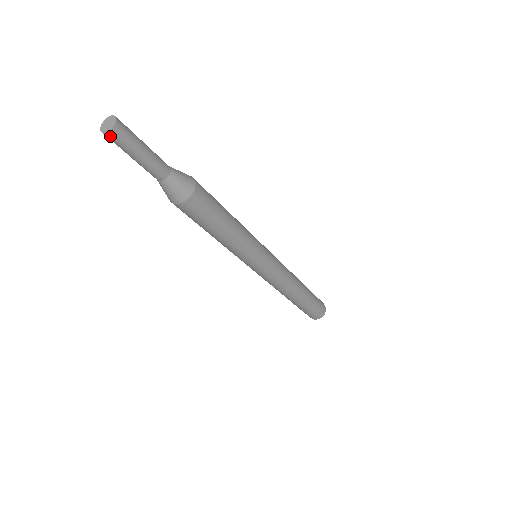
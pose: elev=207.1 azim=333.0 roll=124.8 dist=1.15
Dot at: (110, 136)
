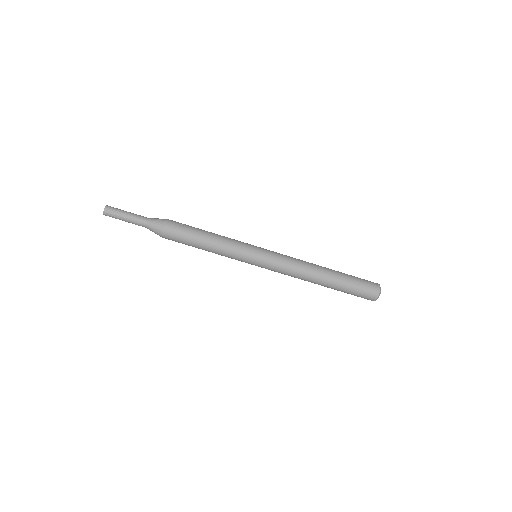
Dot at: occluded
